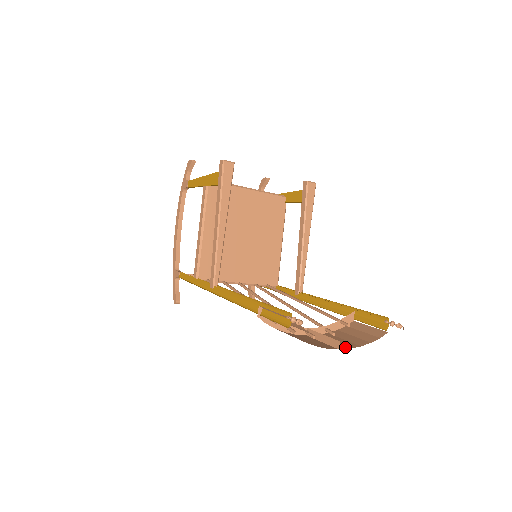
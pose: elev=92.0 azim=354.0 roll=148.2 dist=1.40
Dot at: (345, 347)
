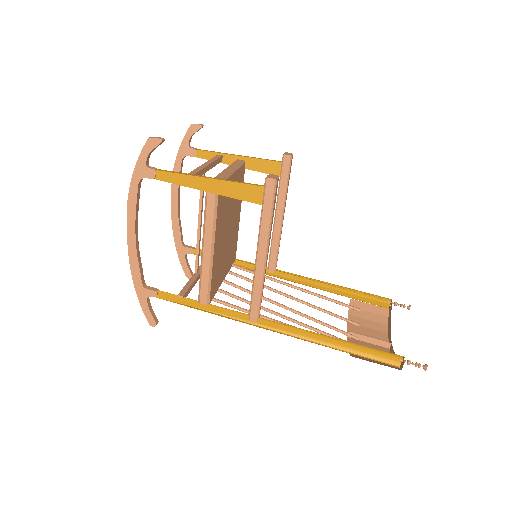
Dot at: occluded
